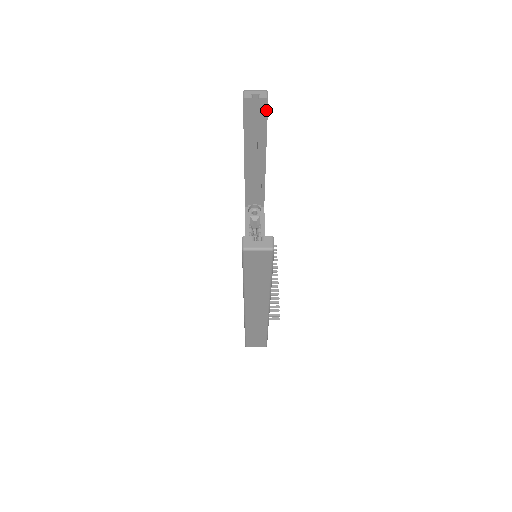
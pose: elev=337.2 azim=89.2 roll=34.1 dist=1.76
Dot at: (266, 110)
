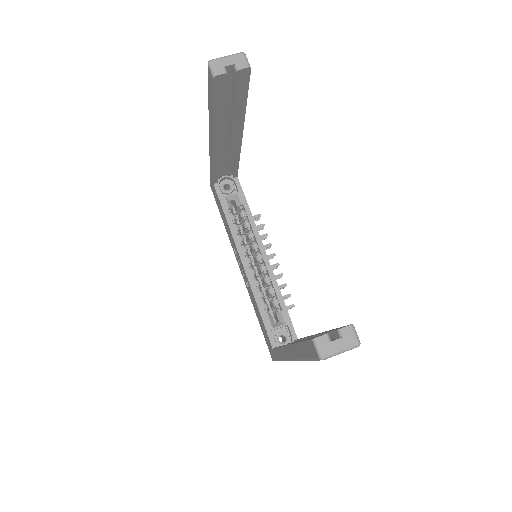
Dot at: (247, 82)
